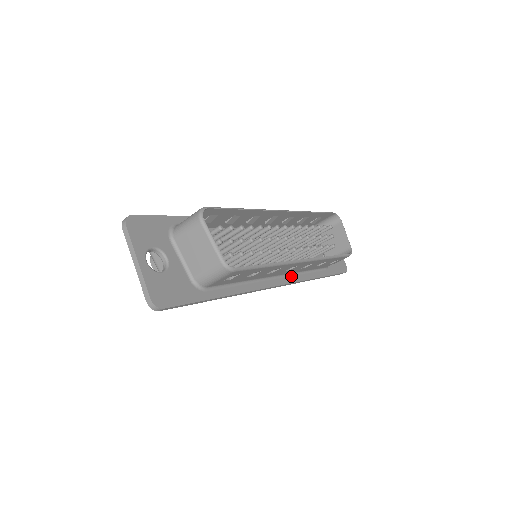
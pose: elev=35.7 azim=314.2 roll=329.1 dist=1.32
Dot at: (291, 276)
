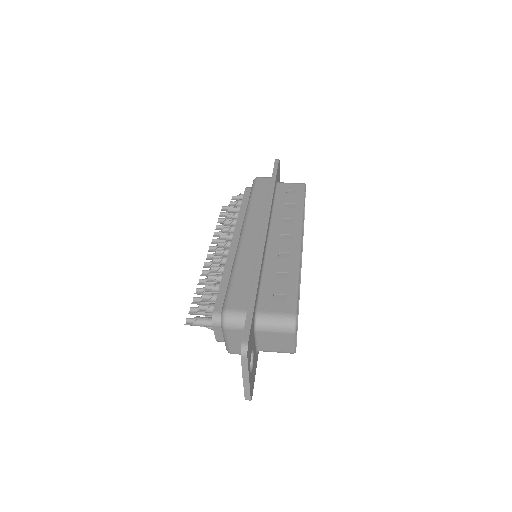
Dot at: occluded
